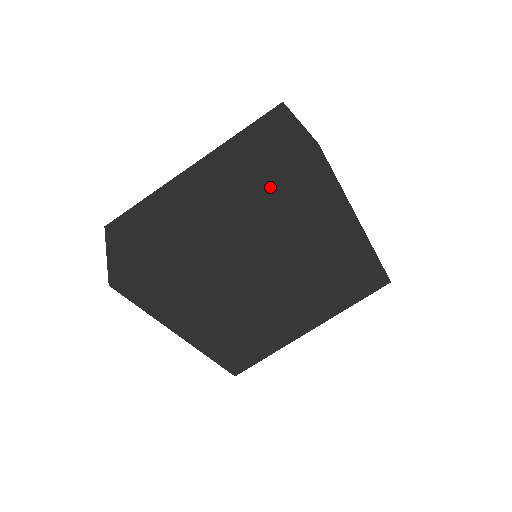
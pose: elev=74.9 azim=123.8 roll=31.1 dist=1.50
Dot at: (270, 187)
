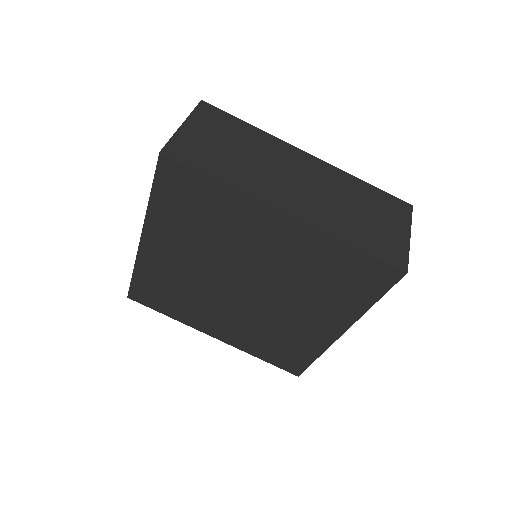
Dot at: (345, 251)
